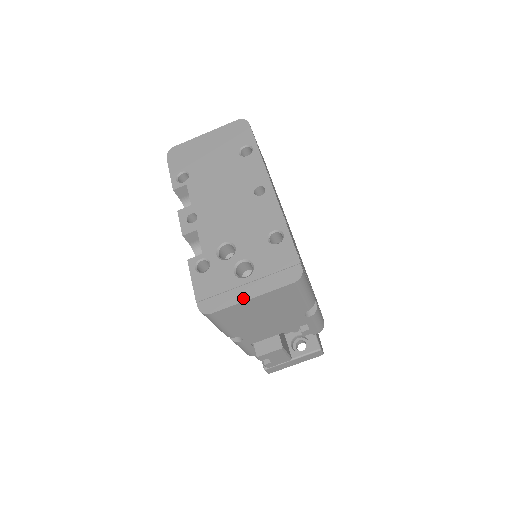
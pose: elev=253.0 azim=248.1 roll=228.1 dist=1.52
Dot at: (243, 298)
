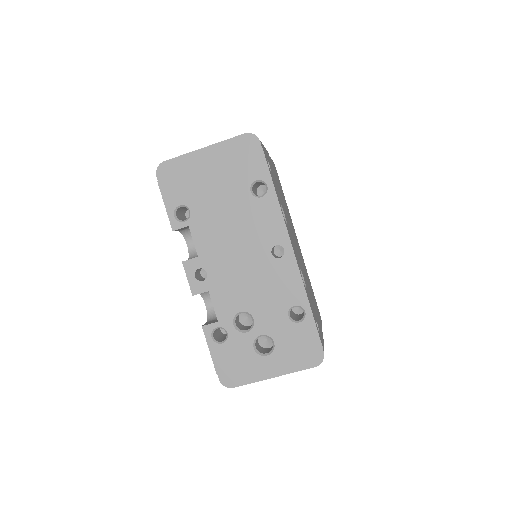
Dot at: (265, 376)
